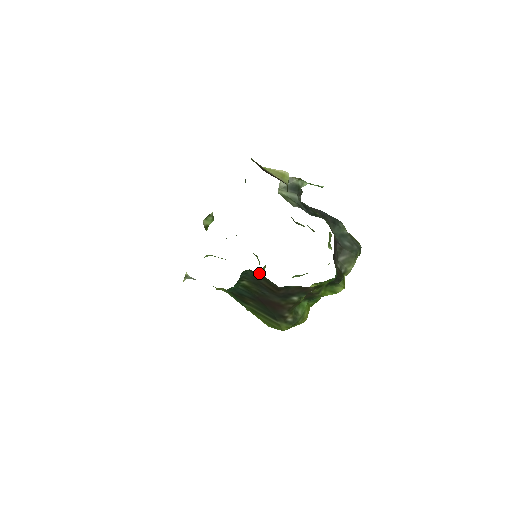
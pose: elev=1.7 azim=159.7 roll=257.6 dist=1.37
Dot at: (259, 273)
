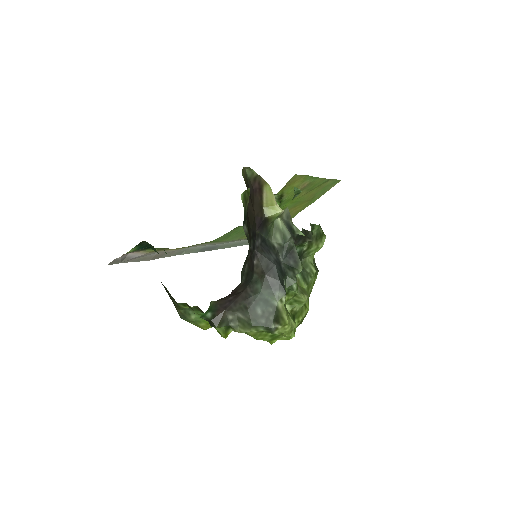
Dot at: occluded
